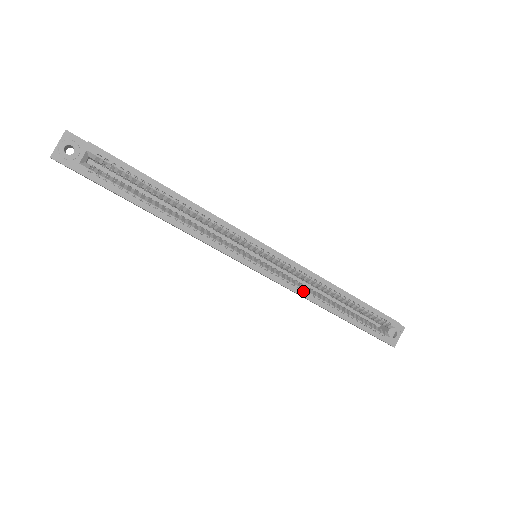
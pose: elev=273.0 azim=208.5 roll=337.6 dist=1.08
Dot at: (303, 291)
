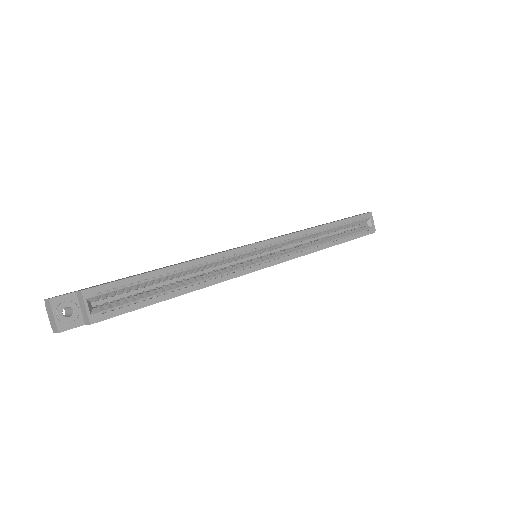
Dot at: (306, 250)
